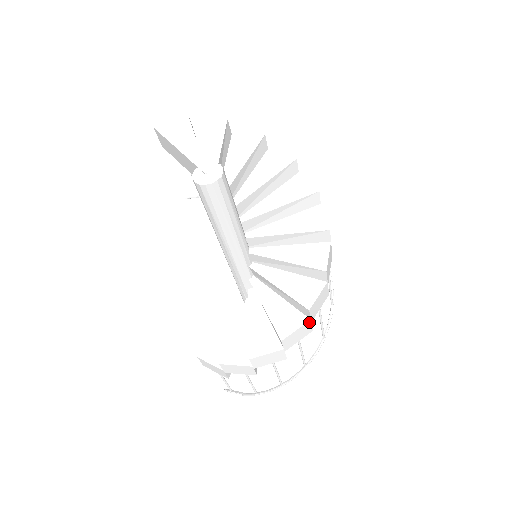
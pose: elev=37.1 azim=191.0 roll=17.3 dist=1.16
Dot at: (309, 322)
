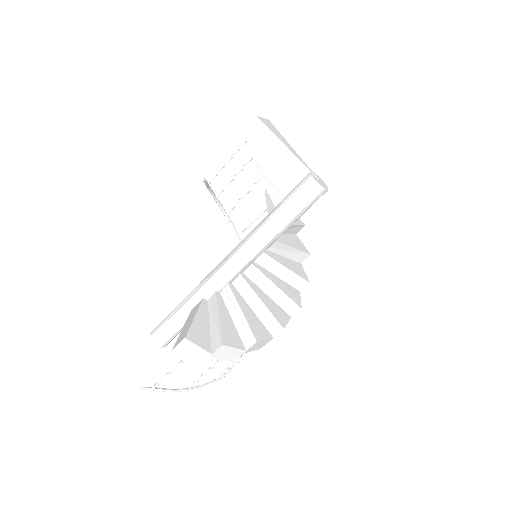
Dot at: (289, 319)
